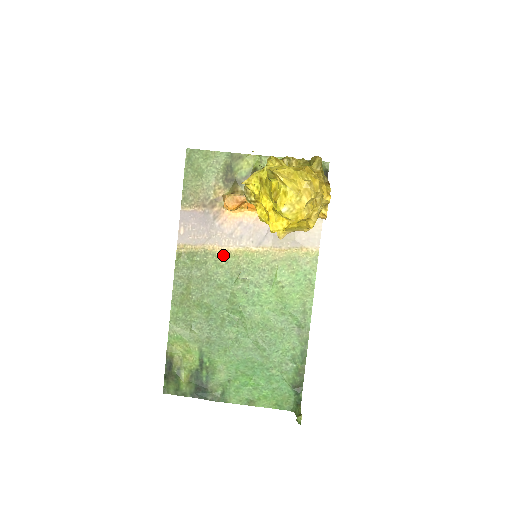
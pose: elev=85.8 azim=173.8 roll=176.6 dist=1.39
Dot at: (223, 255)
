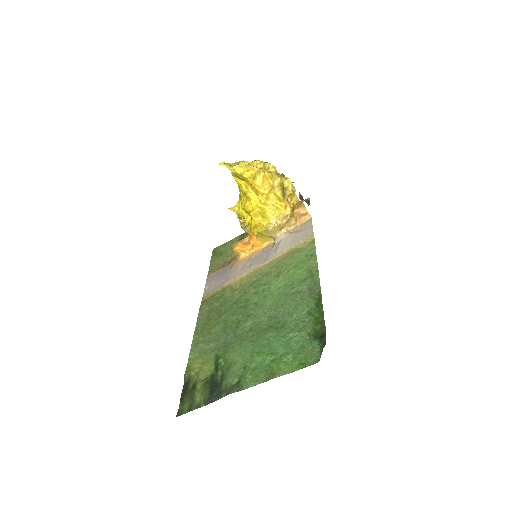
Dot at: (237, 283)
